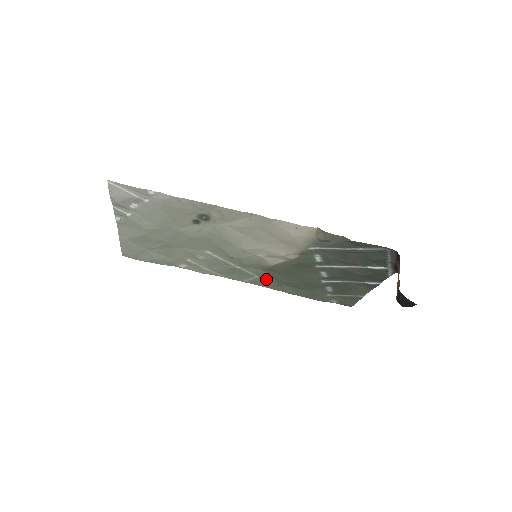
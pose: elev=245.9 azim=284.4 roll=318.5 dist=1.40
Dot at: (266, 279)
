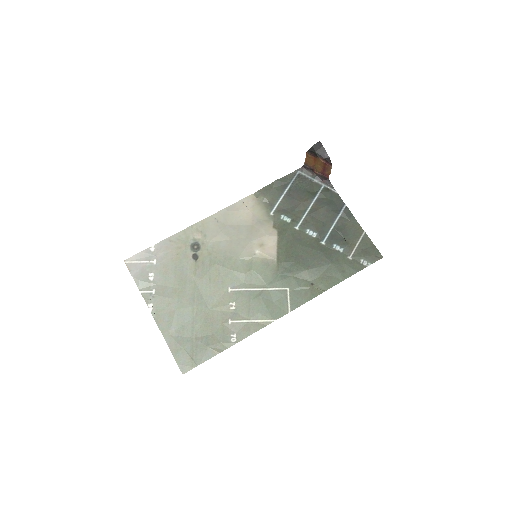
Dot at: (296, 286)
